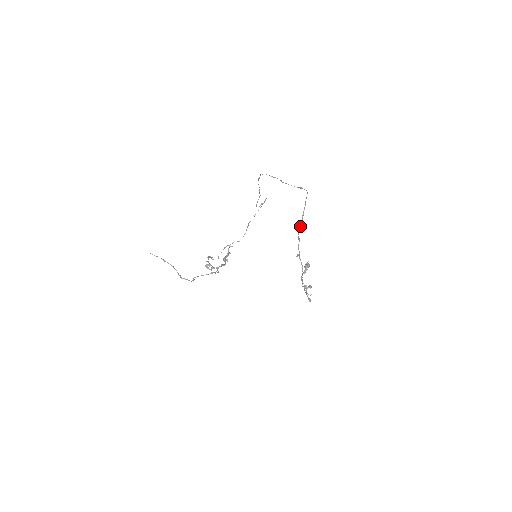
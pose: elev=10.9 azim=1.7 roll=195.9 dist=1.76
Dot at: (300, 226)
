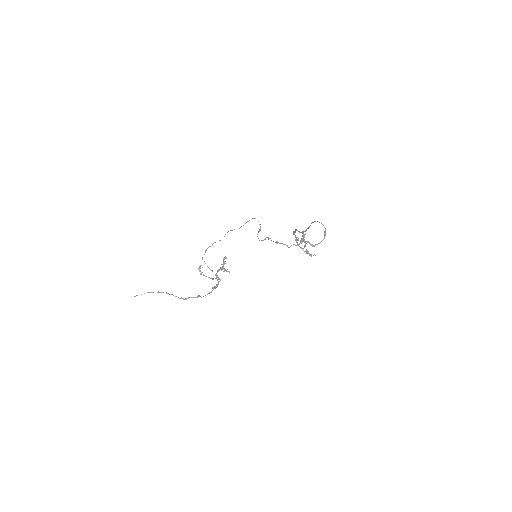
Dot at: occluded
